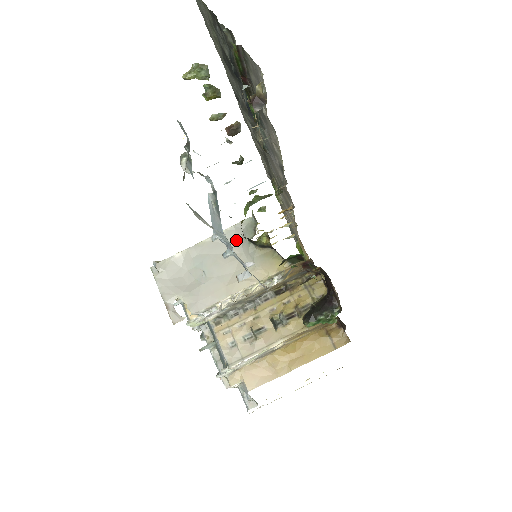
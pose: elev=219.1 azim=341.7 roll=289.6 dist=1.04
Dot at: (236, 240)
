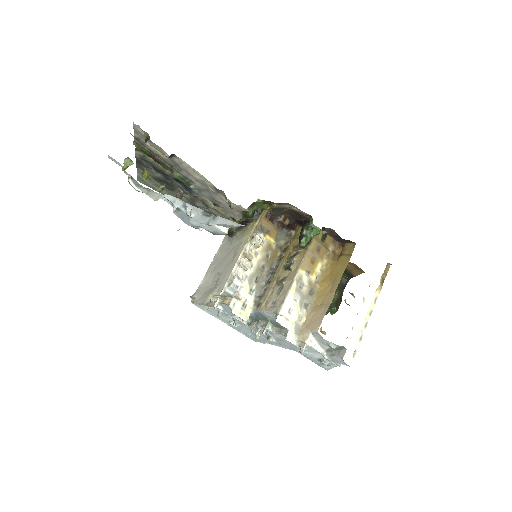
Dot at: (227, 247)
